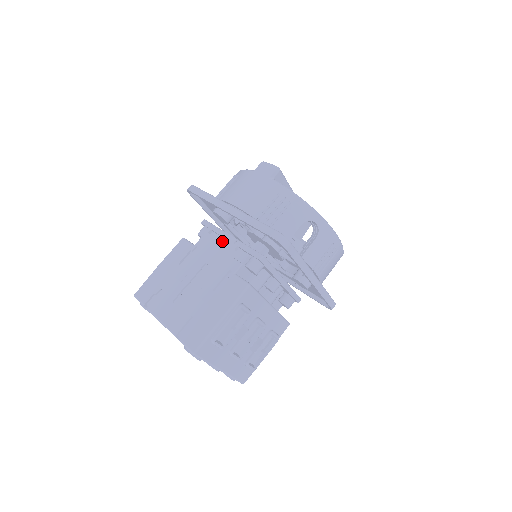
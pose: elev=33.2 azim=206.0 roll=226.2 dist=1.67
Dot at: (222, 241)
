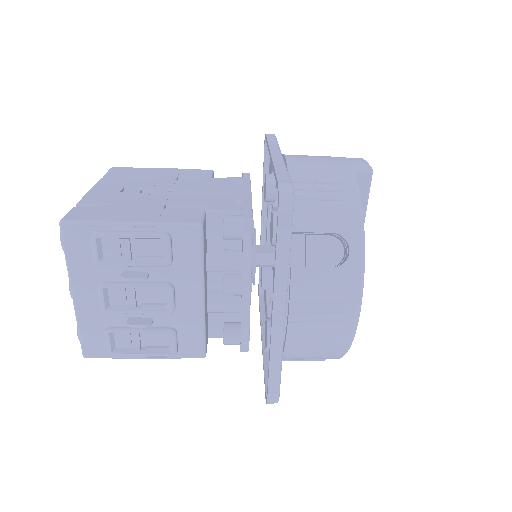
Dot at: (237, 189)
